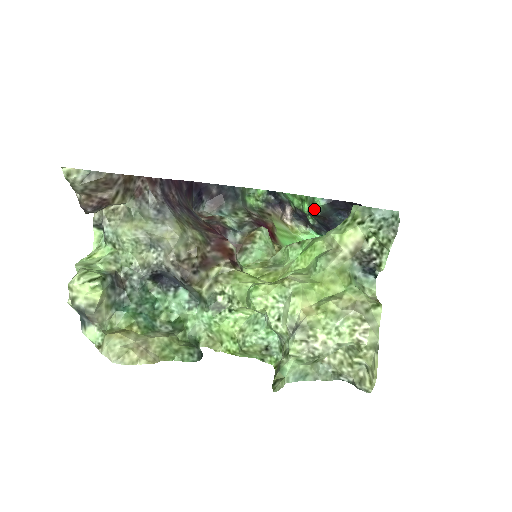
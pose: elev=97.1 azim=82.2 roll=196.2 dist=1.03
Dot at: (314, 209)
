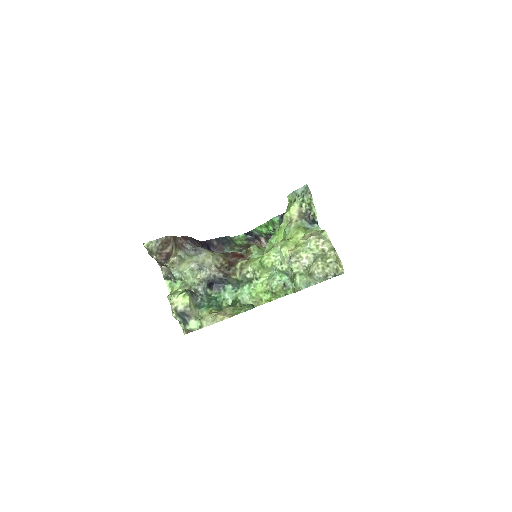
Dot at: (275, 226)
